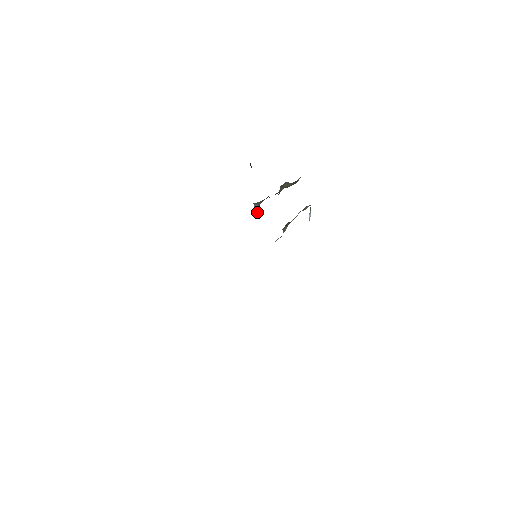
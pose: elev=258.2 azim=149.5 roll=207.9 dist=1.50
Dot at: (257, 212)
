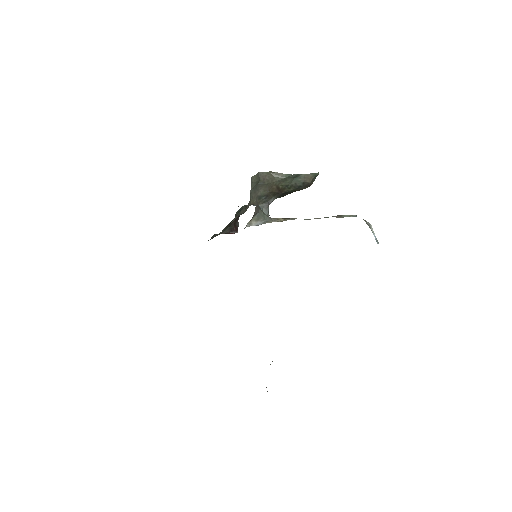
Dot at: occluded
